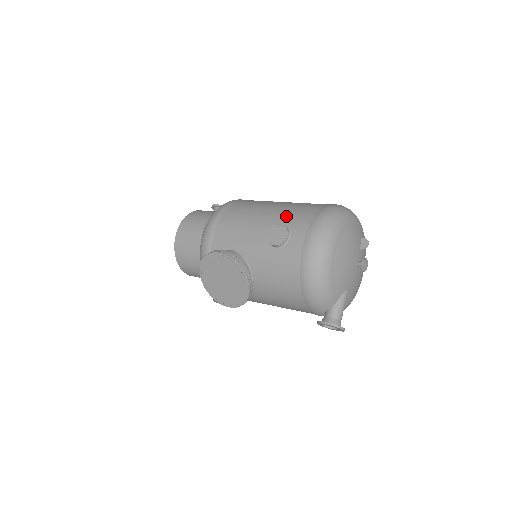
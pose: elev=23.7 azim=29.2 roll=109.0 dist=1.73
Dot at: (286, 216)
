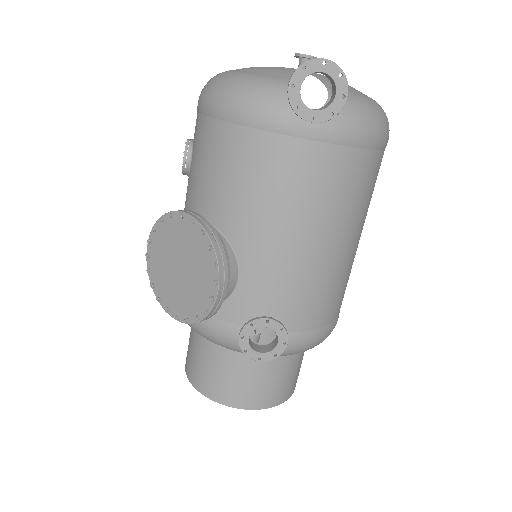
Dot at: occluded
